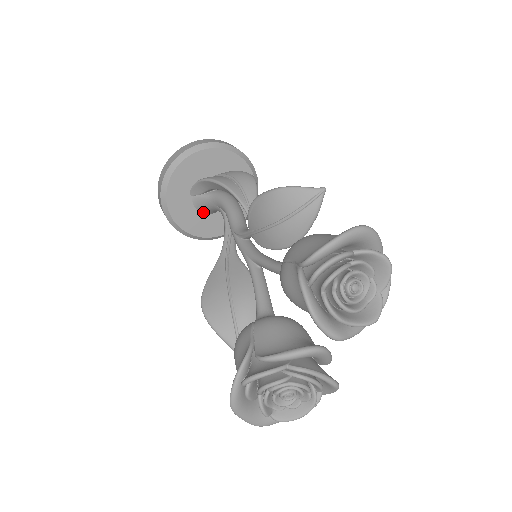
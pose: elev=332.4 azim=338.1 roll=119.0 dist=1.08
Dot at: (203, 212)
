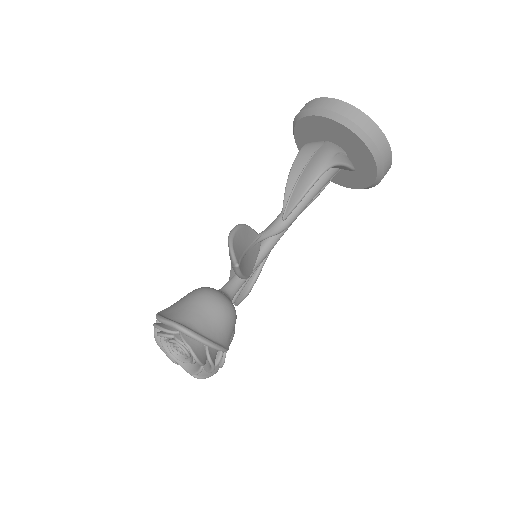
Dot at: occluded
